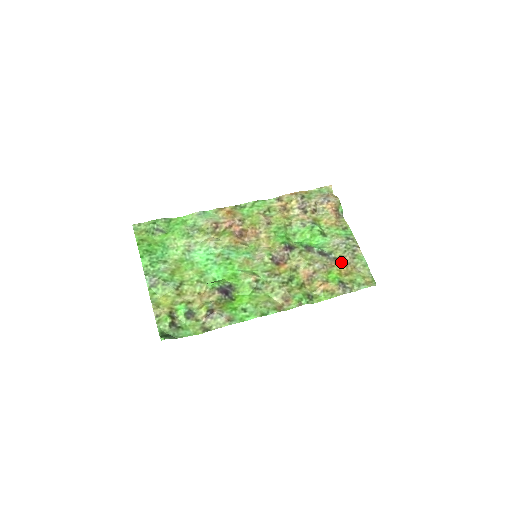
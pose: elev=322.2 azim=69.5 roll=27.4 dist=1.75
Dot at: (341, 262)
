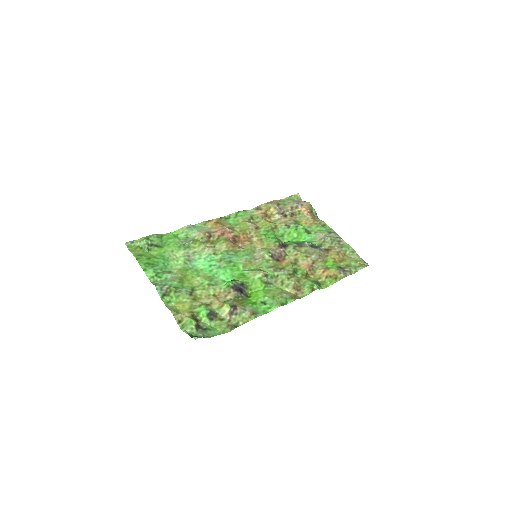
Dot at: (332, 252)
